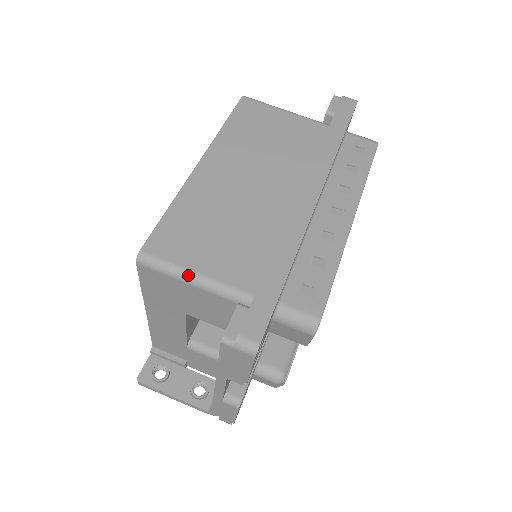
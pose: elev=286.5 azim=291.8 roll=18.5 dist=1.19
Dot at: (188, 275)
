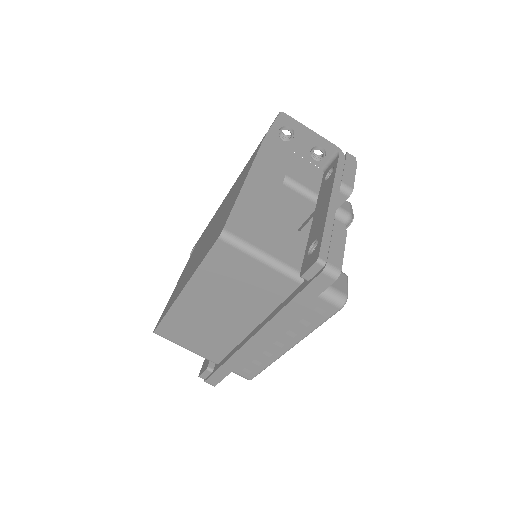
Dot at: occluded
